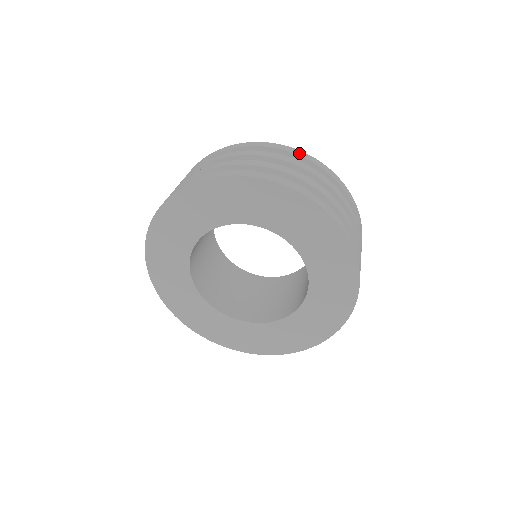
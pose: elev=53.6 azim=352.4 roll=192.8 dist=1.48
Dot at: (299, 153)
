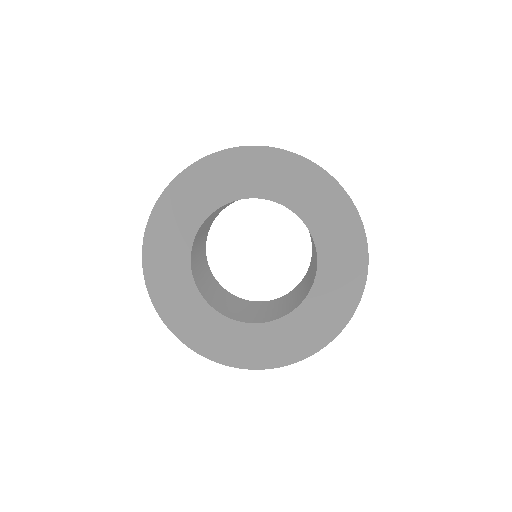
Dot at: occluded
